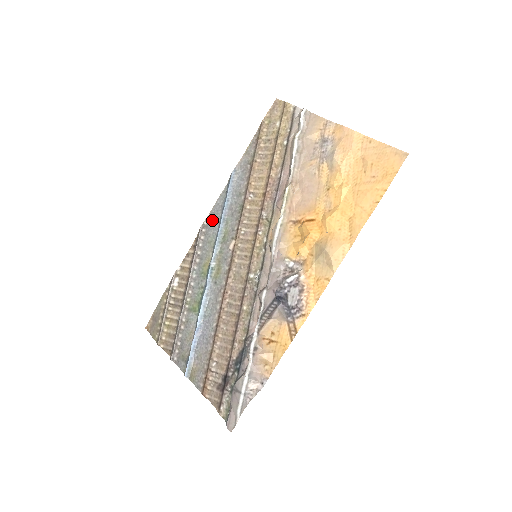
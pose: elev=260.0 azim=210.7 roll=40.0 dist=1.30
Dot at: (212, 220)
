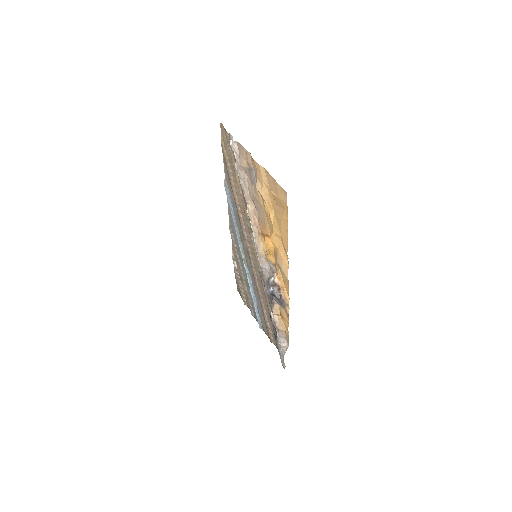
Dot at: (231, 223)
